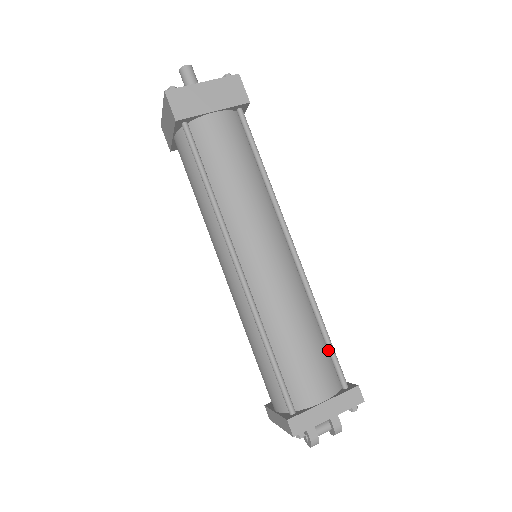
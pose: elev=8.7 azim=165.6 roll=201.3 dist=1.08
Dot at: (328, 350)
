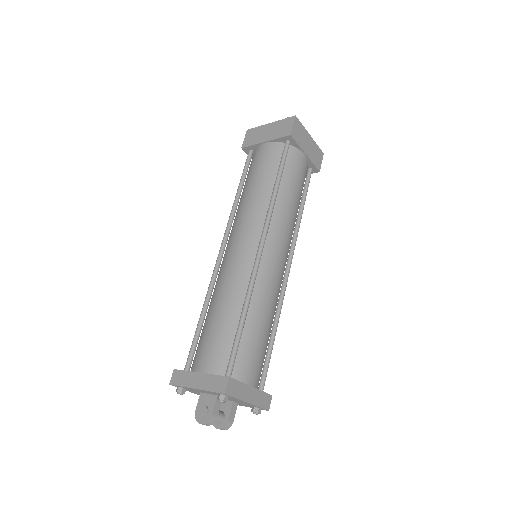
Dot at: (267, 355)
